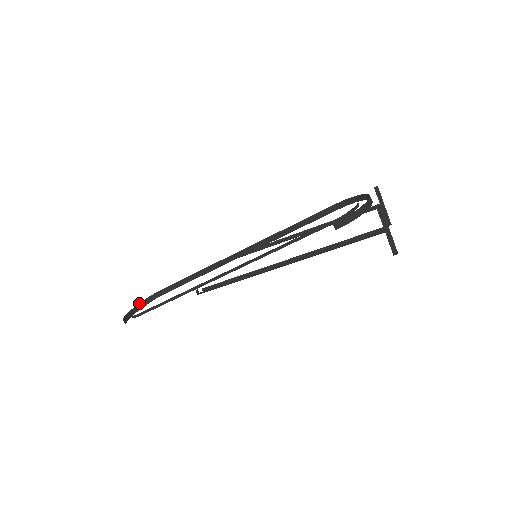
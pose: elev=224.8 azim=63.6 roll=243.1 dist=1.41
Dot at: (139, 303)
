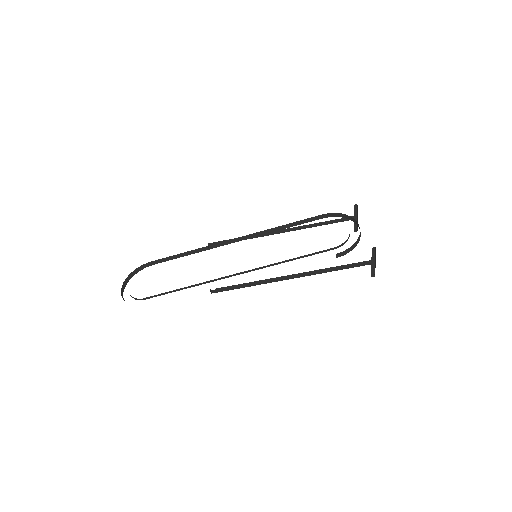
Dot at: (128, 276)
